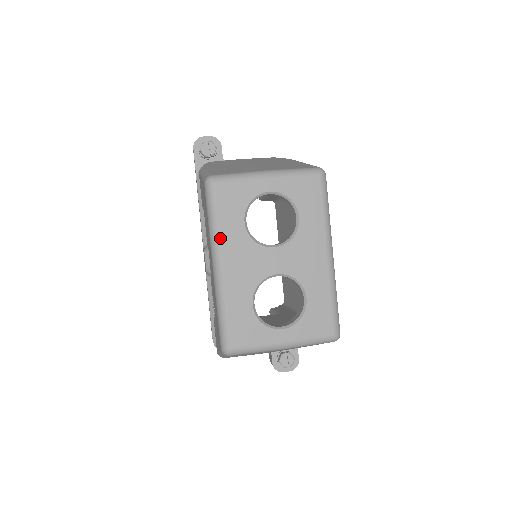
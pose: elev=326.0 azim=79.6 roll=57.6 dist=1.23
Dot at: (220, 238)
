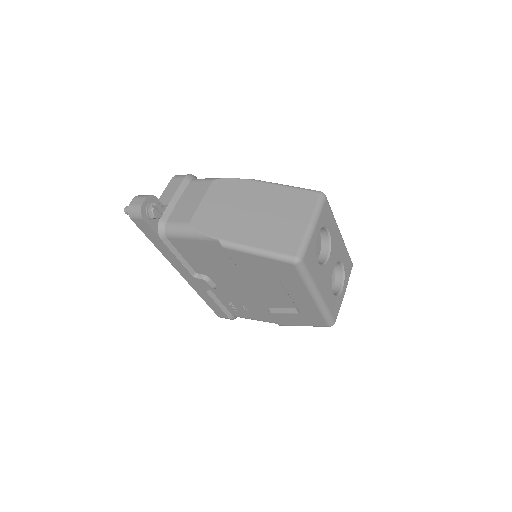
Dot at: (315, 283)
